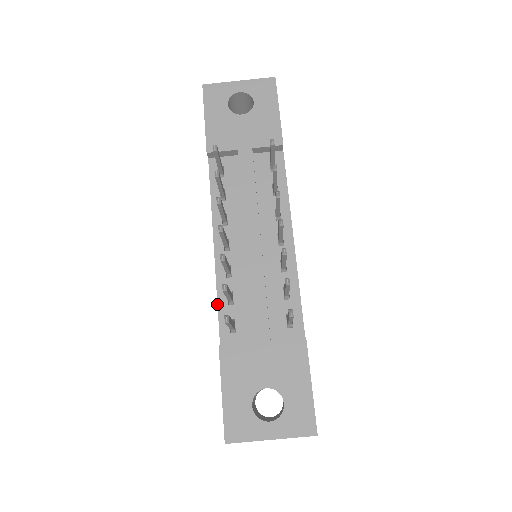
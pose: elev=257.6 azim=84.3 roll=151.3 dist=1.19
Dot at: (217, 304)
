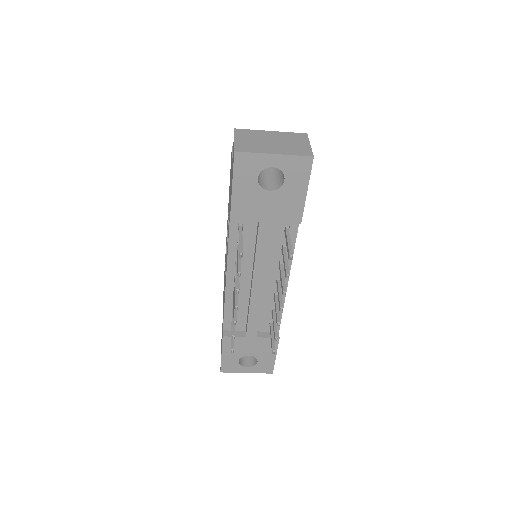
Dot at: (224, 311)
